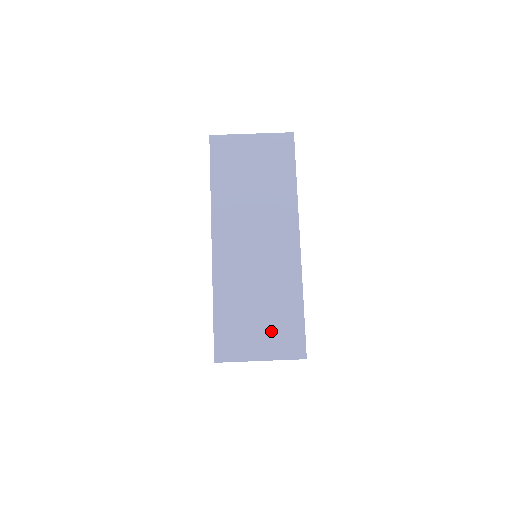
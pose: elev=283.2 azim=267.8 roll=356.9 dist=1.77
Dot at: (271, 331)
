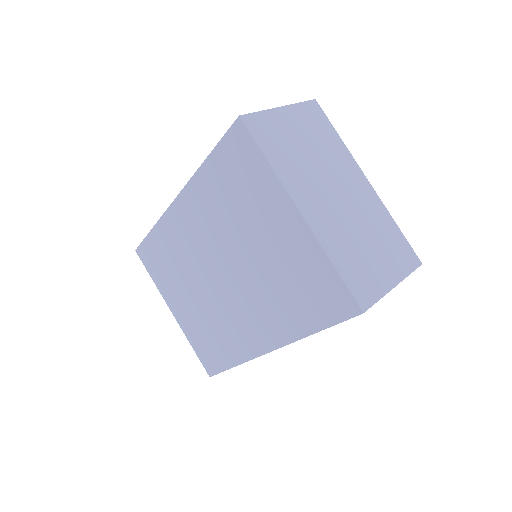
Dot at: occluded
